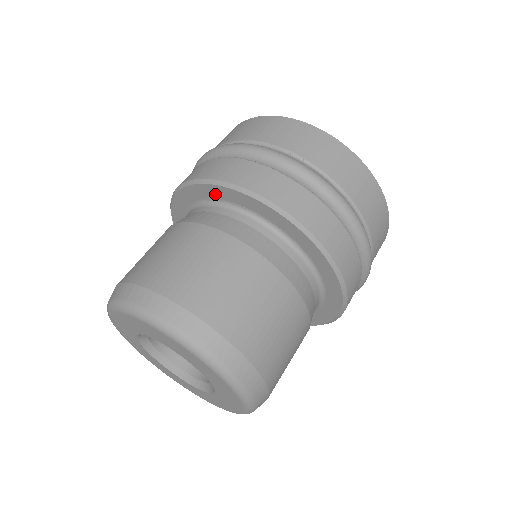
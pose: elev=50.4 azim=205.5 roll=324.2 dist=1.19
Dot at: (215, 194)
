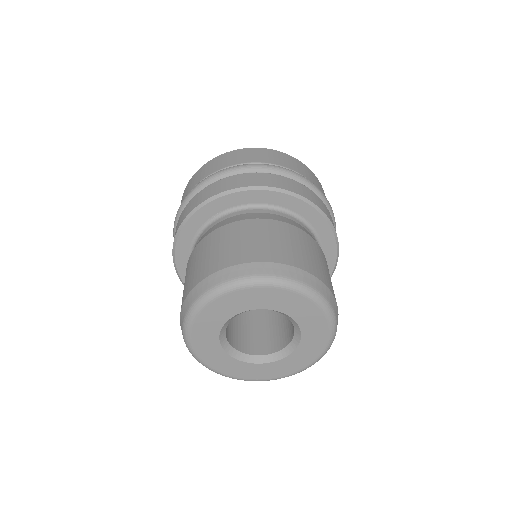
Dot at: (186, 243)
